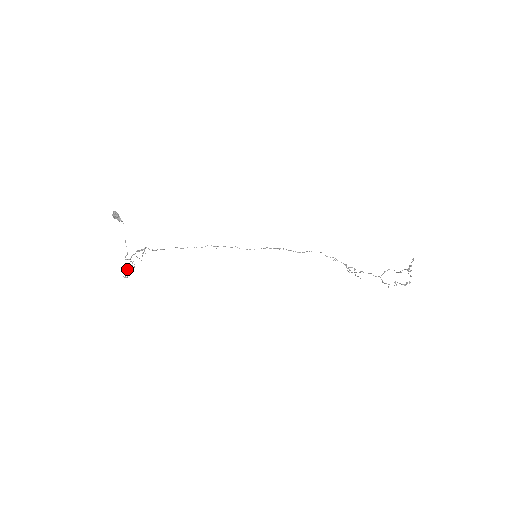
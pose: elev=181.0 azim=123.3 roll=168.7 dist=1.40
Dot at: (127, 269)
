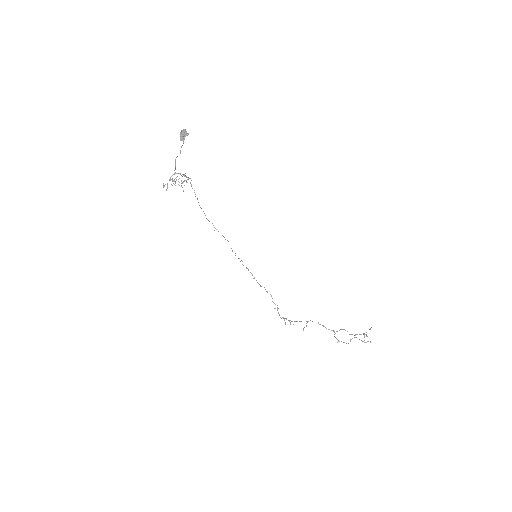
Dot at: (176, 180)
